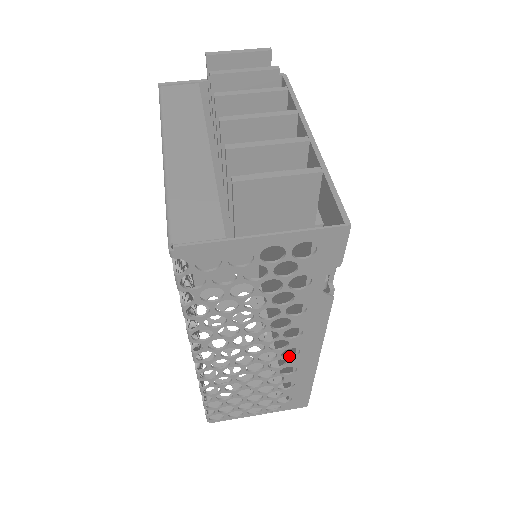
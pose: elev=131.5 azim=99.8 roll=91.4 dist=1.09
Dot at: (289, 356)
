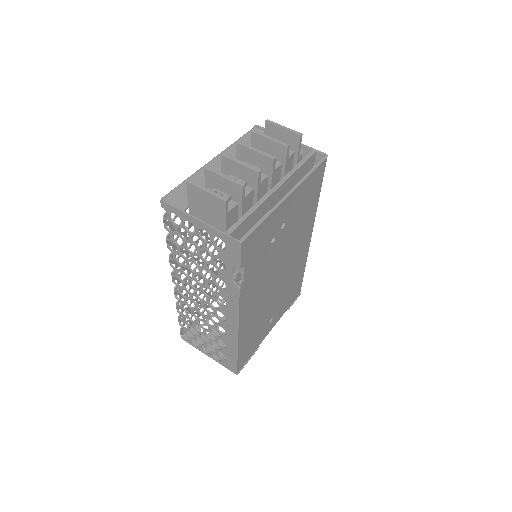
Dot at: (222, 319)
